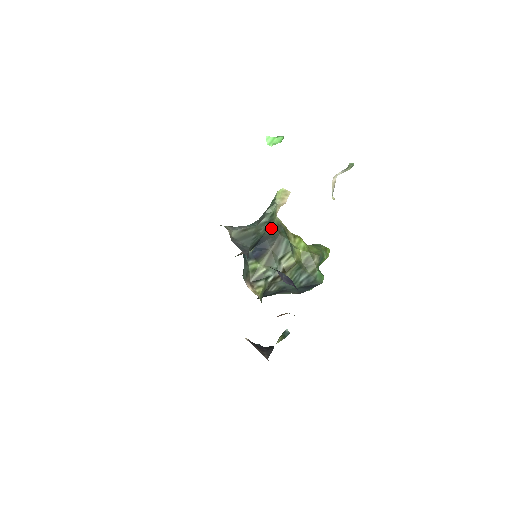
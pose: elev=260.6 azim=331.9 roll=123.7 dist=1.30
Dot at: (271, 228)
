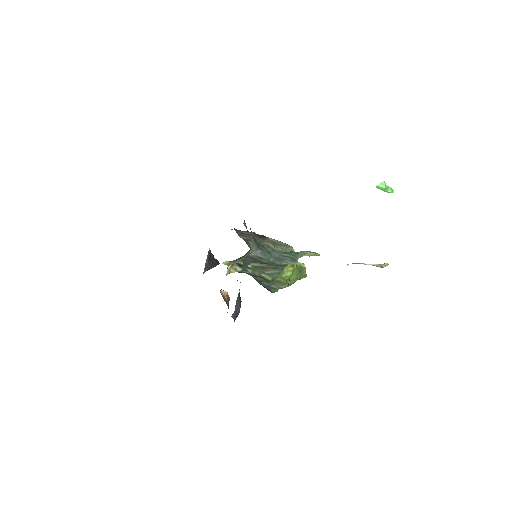
Dot at: occluded
